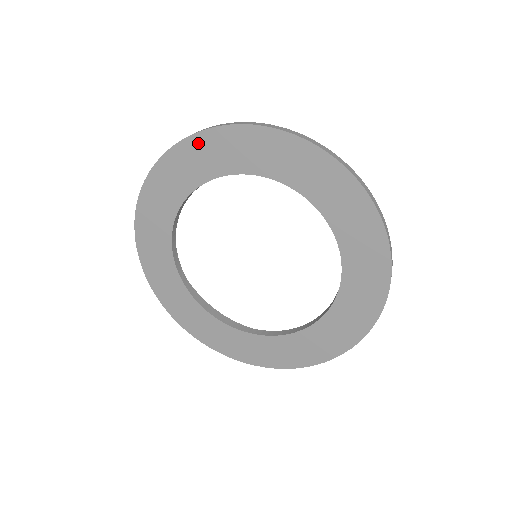
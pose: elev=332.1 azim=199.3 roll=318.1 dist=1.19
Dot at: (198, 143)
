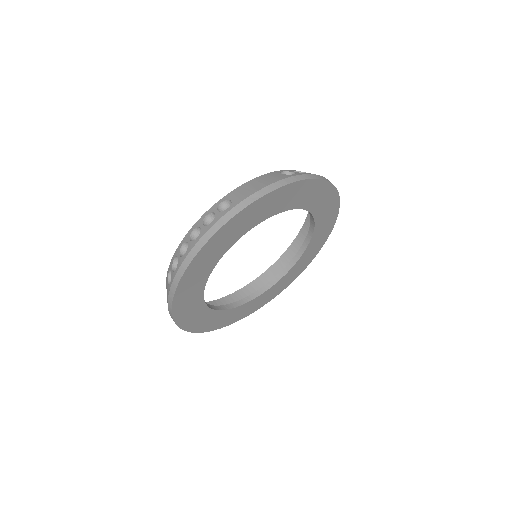
Dot at: (235, 221)
